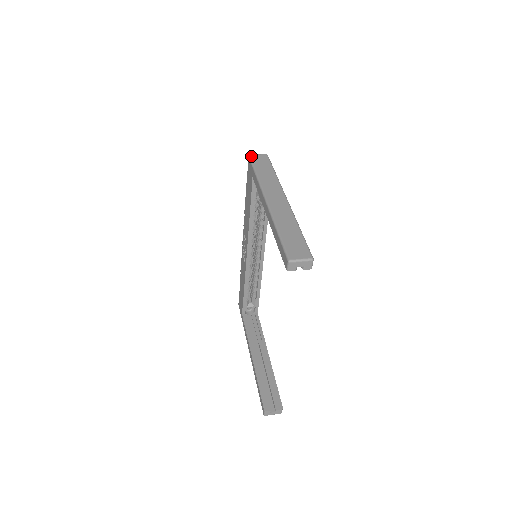
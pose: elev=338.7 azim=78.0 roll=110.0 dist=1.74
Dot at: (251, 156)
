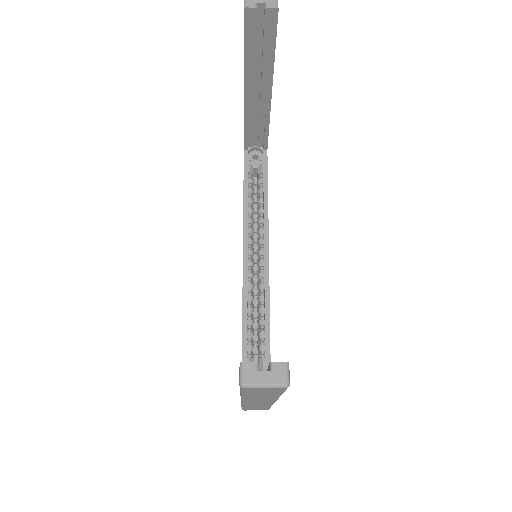
Dot at: occluded
